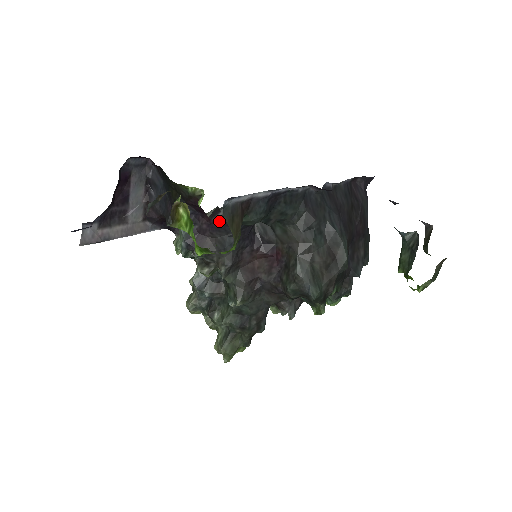
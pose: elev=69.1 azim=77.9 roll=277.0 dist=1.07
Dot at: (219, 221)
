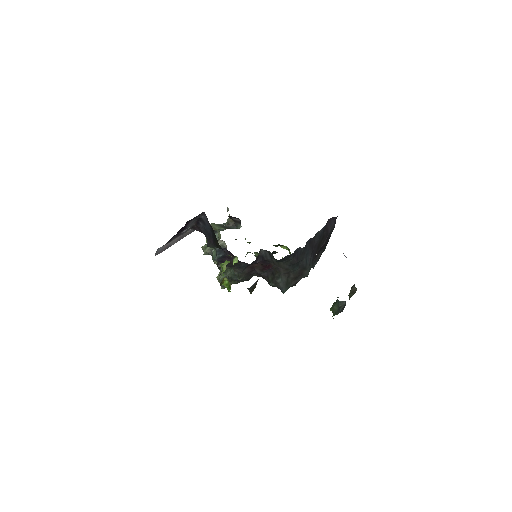
Dot at: occluded
